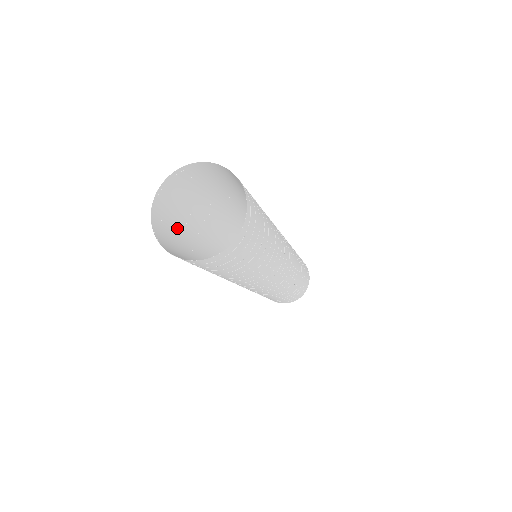
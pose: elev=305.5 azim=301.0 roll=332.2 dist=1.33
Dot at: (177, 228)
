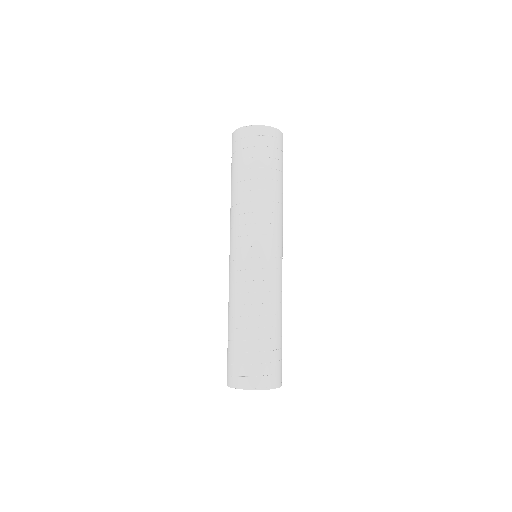
Dot at: (233, 164)
